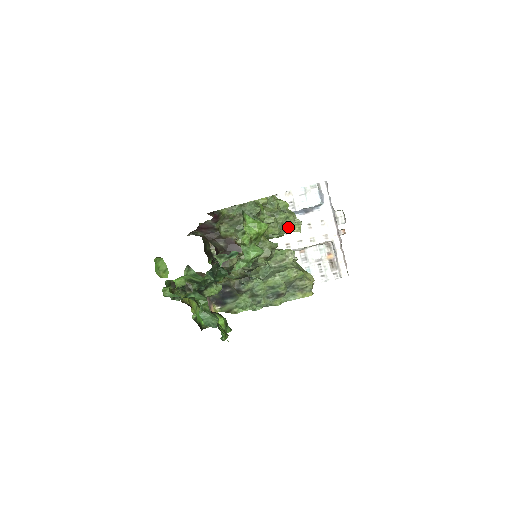
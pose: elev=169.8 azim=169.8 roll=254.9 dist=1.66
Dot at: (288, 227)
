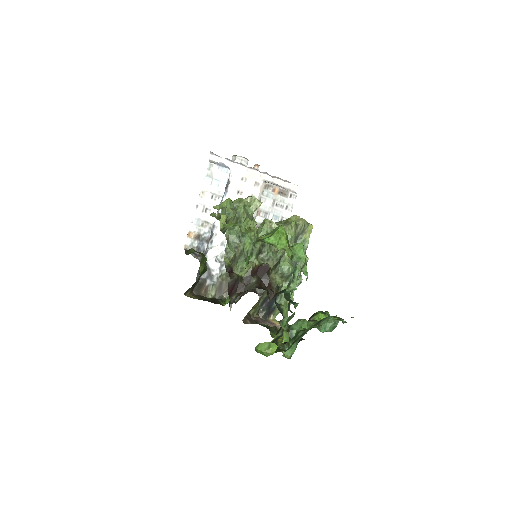
Dot at: (252, 211)
